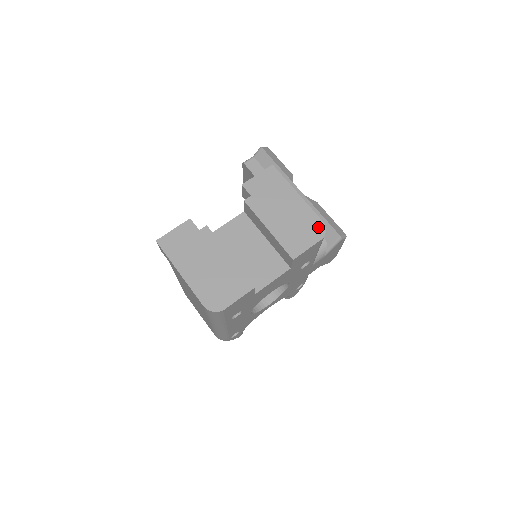
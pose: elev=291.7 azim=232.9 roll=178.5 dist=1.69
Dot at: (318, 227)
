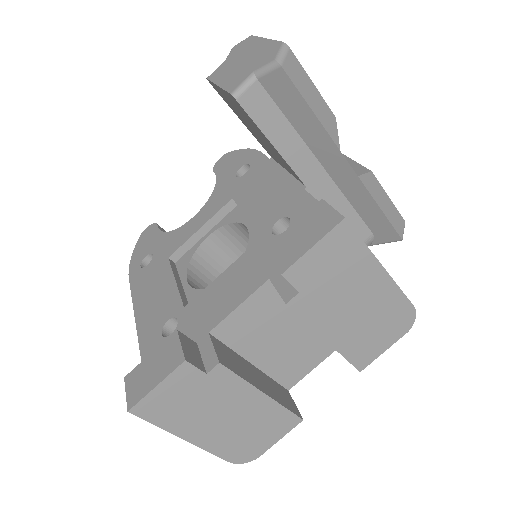
Dot at: (405, 317)
